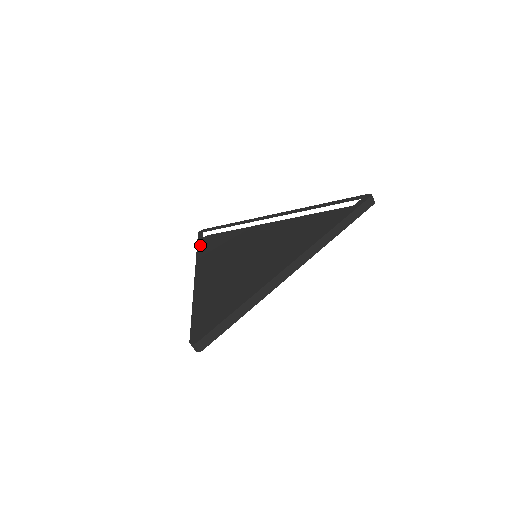
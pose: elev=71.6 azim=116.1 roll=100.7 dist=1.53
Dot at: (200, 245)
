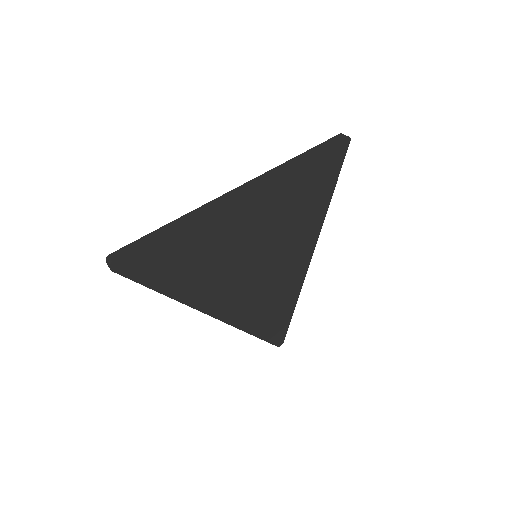
Dot at: occluded
